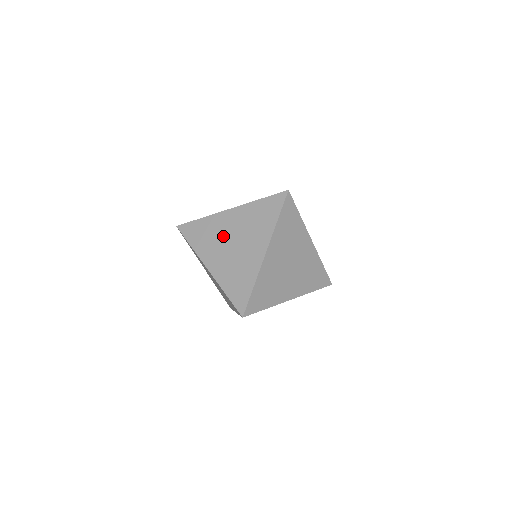
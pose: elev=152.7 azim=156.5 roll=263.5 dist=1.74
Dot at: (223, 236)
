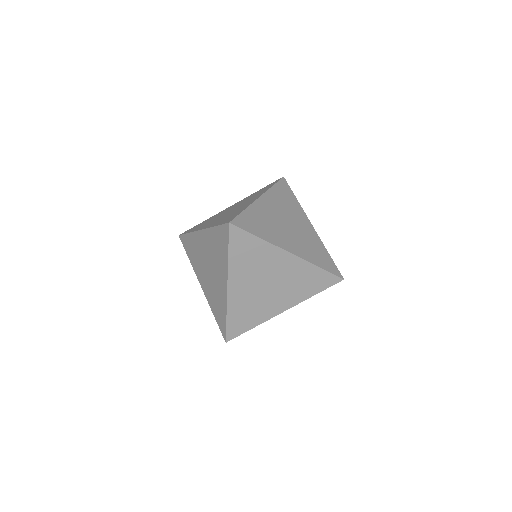
Dot at: (202, 258)
